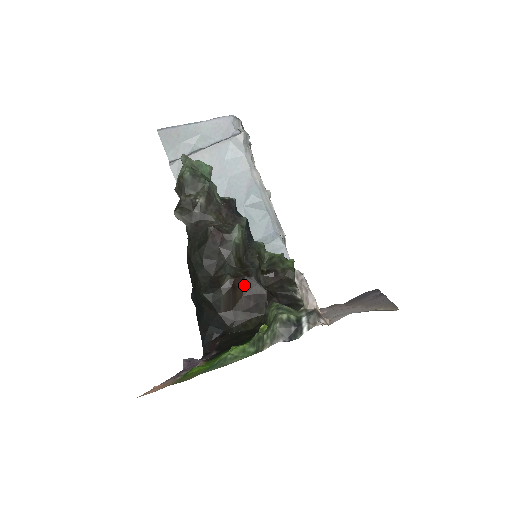
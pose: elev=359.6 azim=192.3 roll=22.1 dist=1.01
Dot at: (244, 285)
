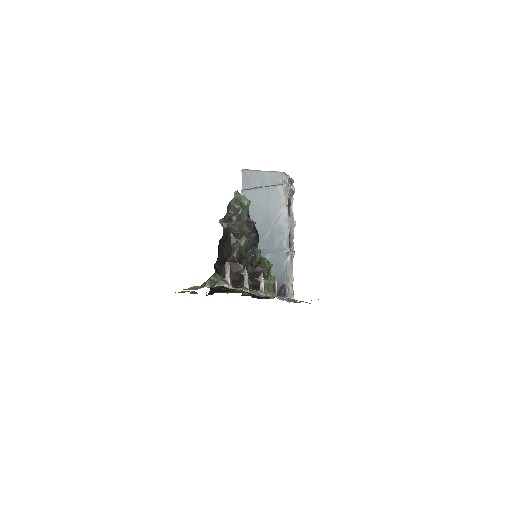
Dot at: (236, 267)
